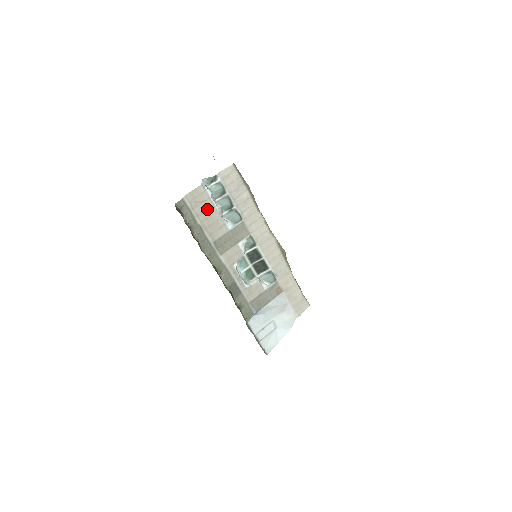
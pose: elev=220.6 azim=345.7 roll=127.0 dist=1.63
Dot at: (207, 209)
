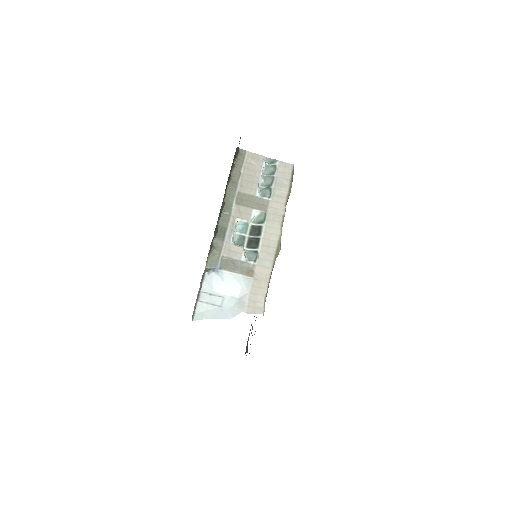
Dot at: (254, 171)
